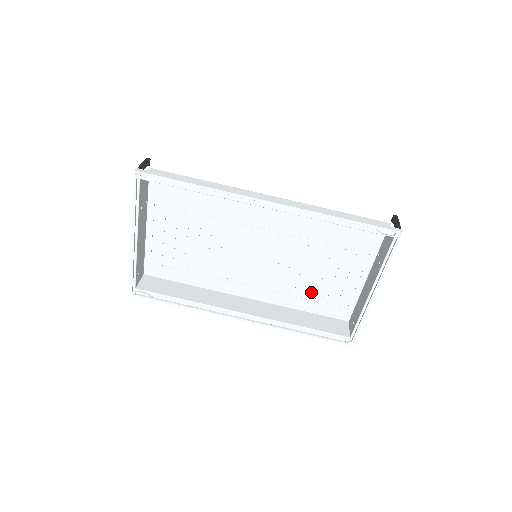
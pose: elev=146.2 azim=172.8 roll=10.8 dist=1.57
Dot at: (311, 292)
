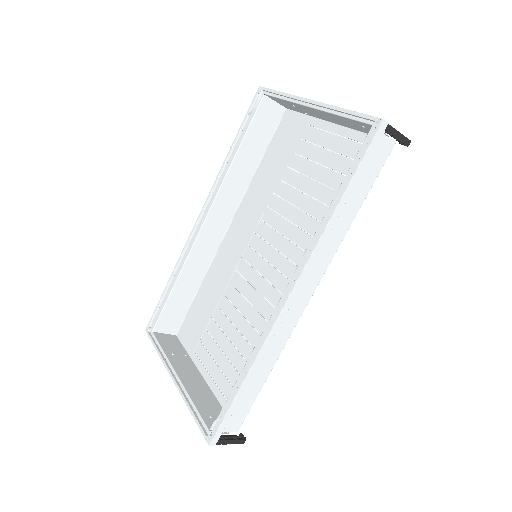
Dot at: (331, 199)
